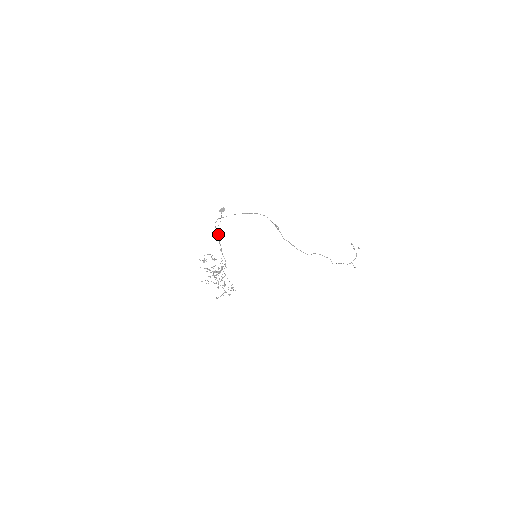
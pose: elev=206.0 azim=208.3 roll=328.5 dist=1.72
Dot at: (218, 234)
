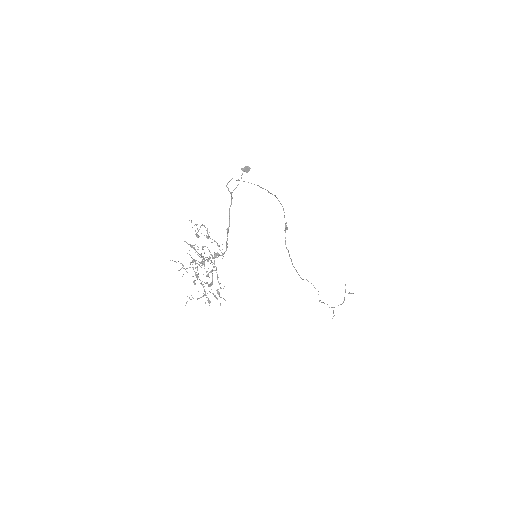
Dot at: (231, 202)
